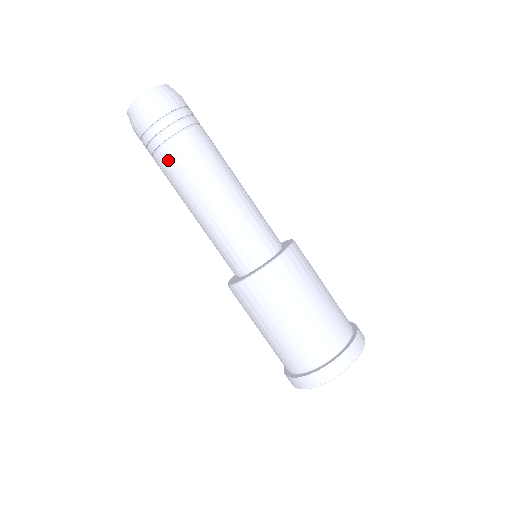
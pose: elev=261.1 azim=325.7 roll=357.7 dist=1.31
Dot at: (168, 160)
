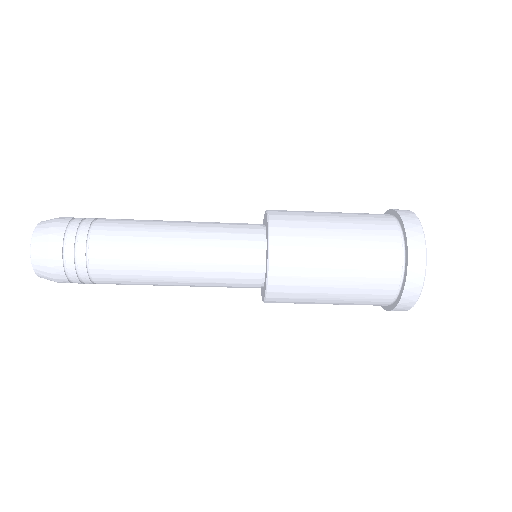
Dot at: occluded
